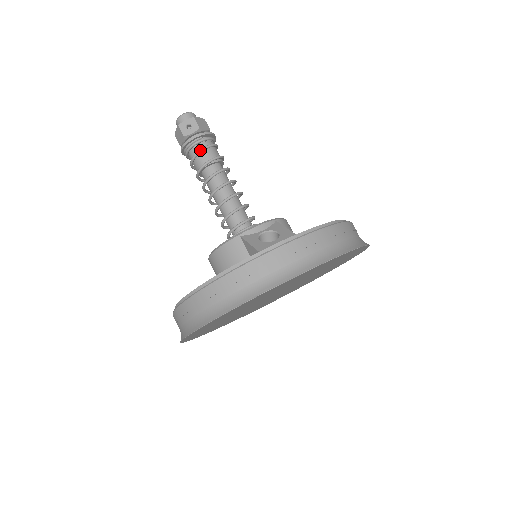
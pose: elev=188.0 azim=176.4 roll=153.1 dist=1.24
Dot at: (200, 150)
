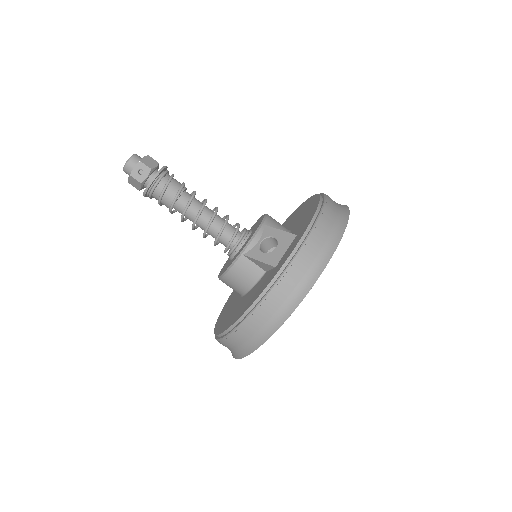
Dot at: (163, 190)
